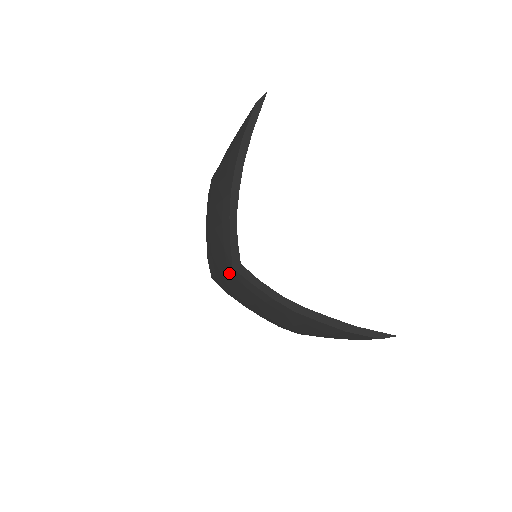
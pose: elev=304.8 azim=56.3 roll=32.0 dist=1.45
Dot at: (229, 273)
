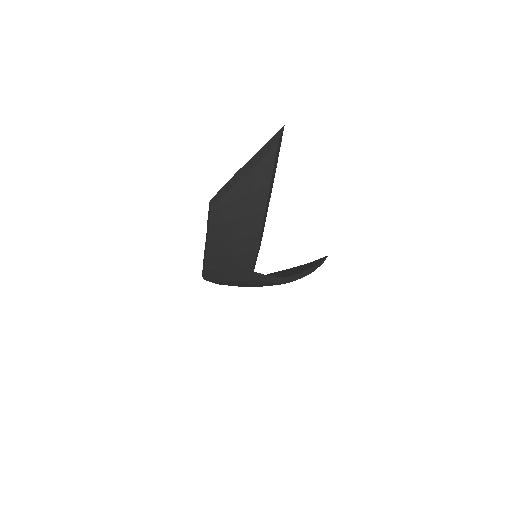
Dot at: (244, 281)
